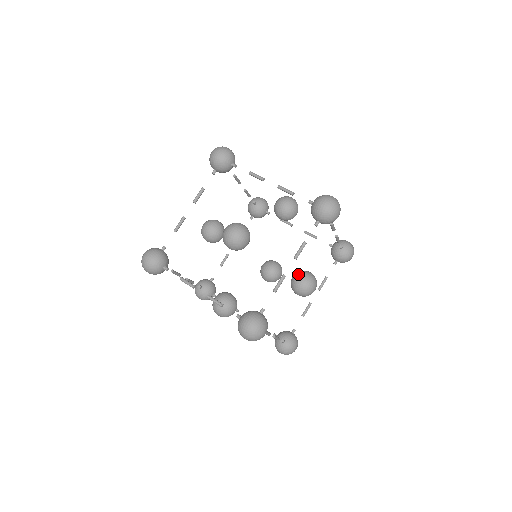
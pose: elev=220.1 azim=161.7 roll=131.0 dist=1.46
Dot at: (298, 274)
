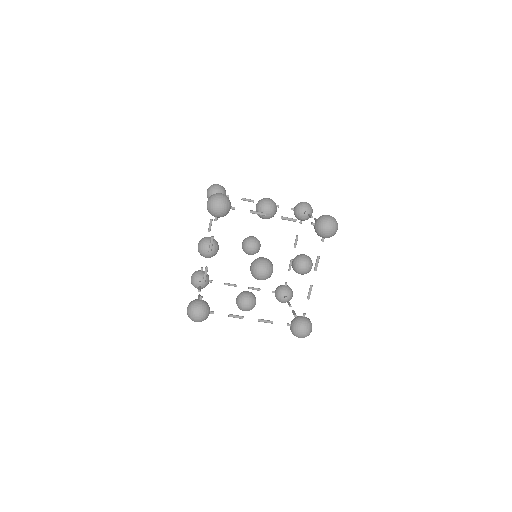
Dot at: occluded
